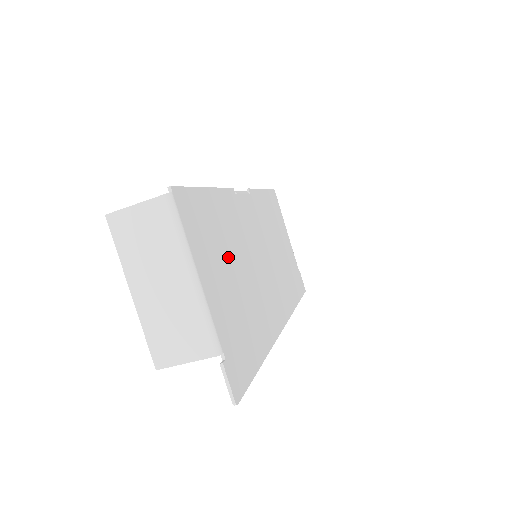
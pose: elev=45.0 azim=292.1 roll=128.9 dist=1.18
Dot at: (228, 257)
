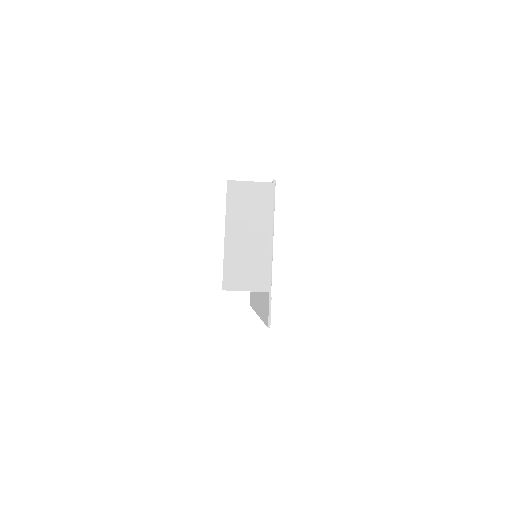
Dot at: occluded
